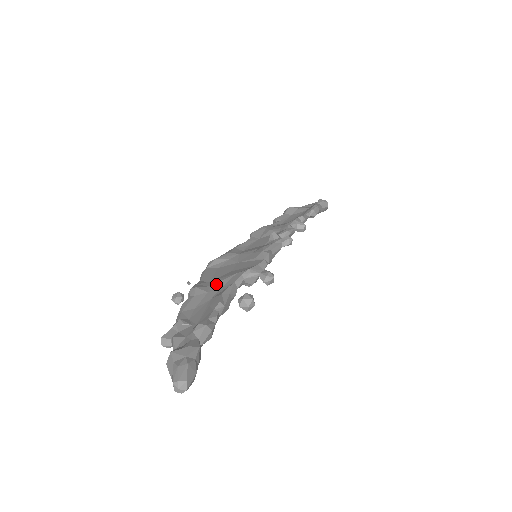
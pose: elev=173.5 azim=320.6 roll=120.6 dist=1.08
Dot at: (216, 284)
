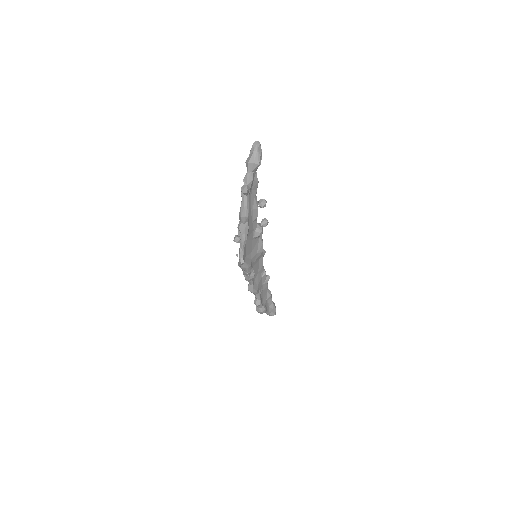
Dot at: occluded
